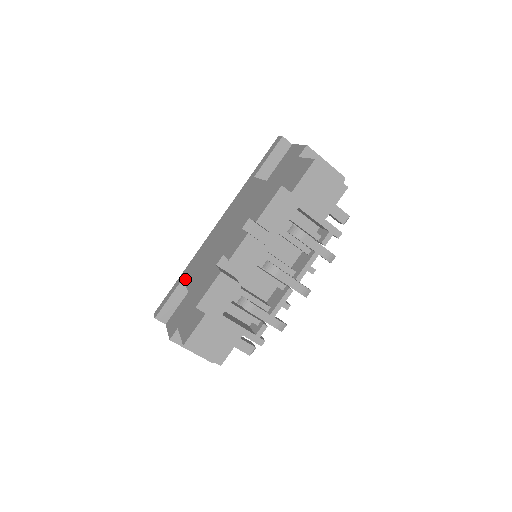
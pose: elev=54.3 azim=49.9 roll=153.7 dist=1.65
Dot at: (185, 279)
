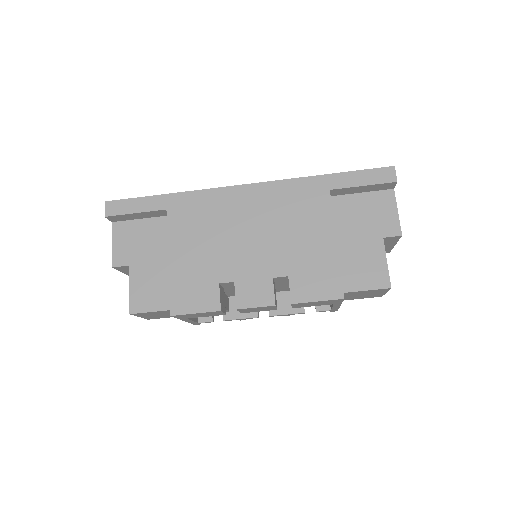
Dot at: (170, 221)
